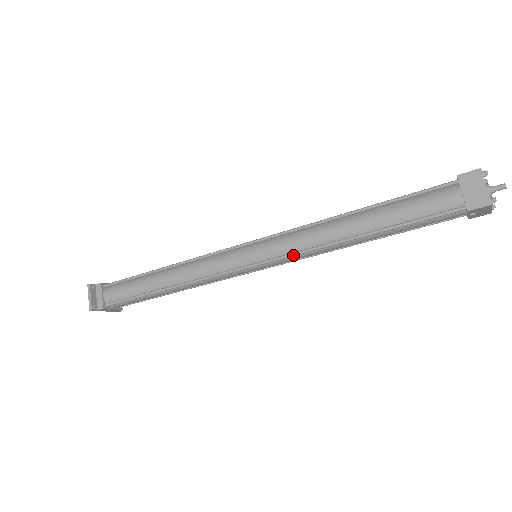
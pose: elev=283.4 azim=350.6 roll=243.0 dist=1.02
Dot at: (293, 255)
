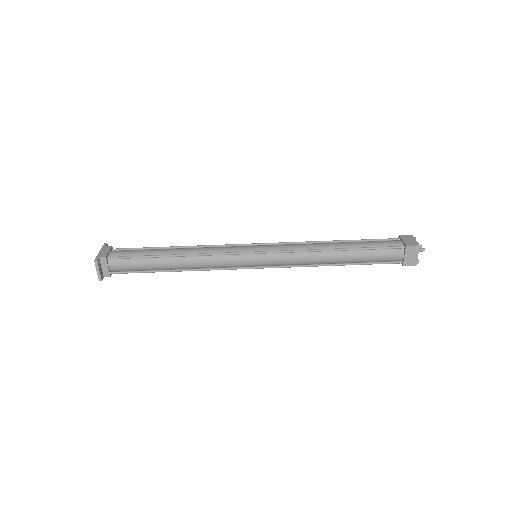
Dot at: (289, 267)
